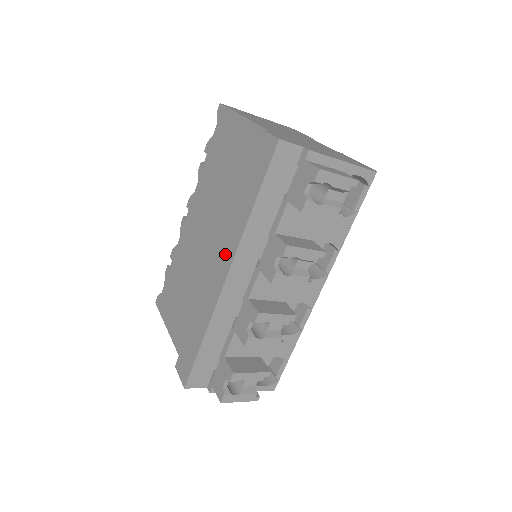
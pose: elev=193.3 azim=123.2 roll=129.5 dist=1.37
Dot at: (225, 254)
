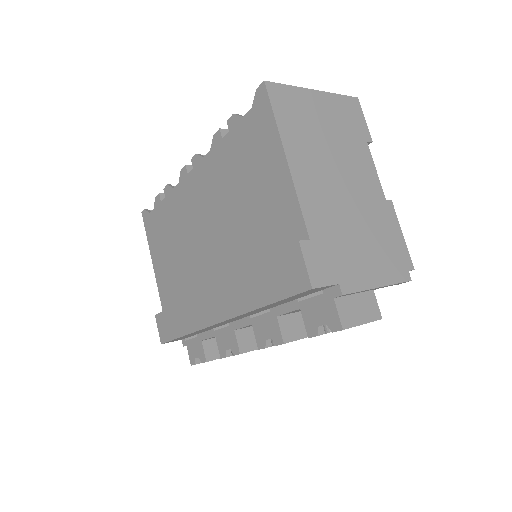
Dot at: (221, 302)
